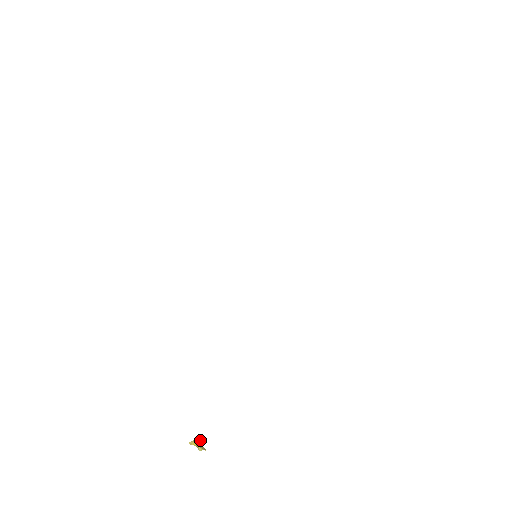
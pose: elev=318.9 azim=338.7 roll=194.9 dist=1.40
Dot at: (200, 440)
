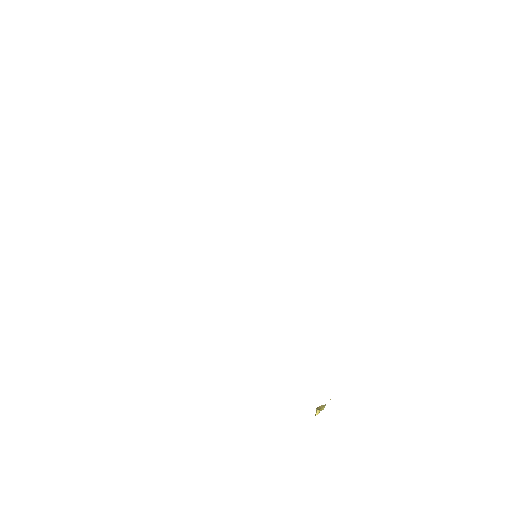
Dot at: occluded
